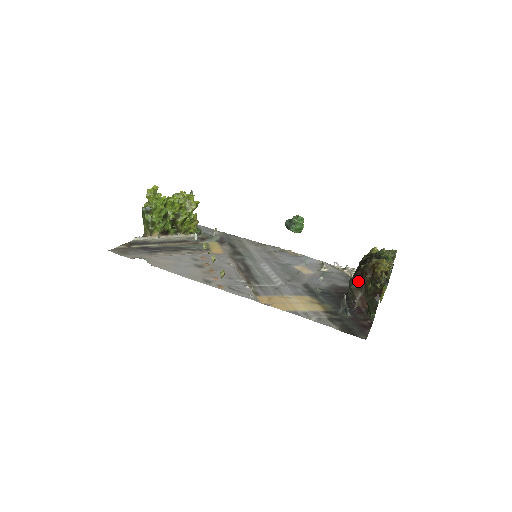
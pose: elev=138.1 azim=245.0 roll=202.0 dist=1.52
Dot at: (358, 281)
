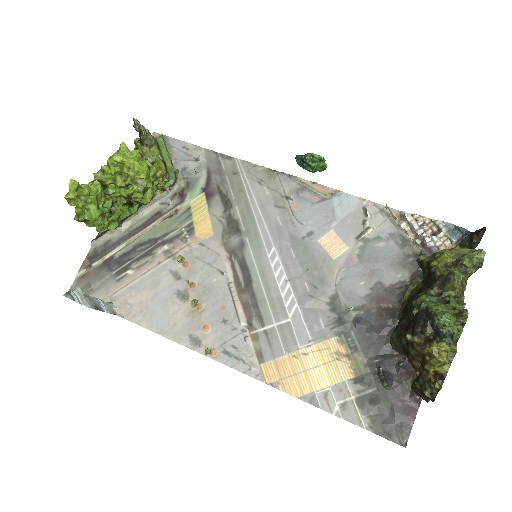
Dot at: (402, 349)
